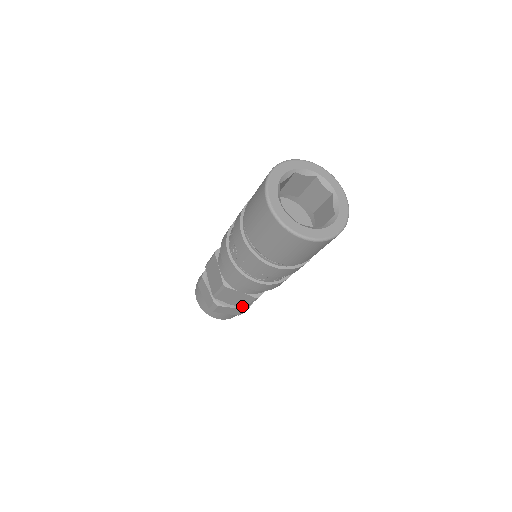
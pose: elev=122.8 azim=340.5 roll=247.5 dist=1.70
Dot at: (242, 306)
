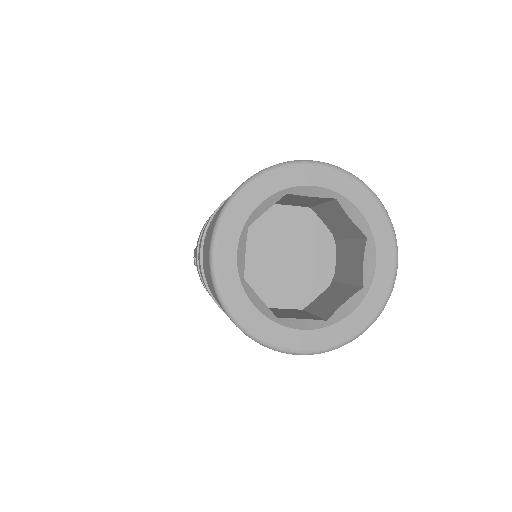
Dot at: occluded
